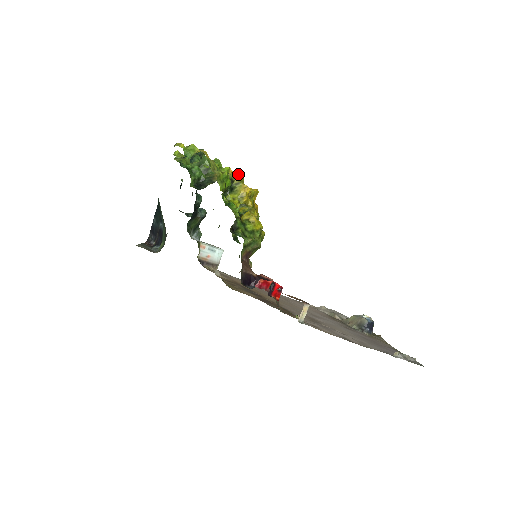
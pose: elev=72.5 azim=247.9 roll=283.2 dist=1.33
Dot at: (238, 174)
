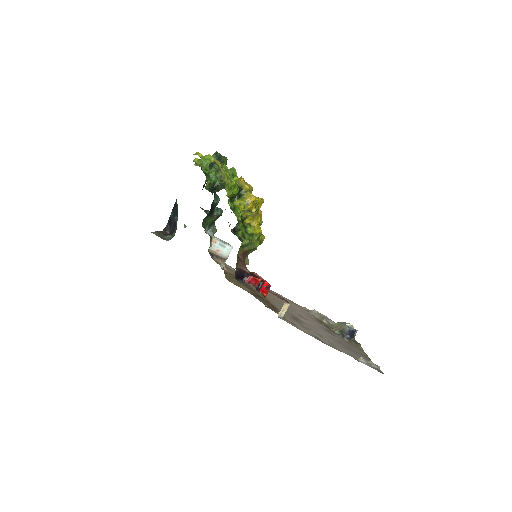
Dot at: occluded
